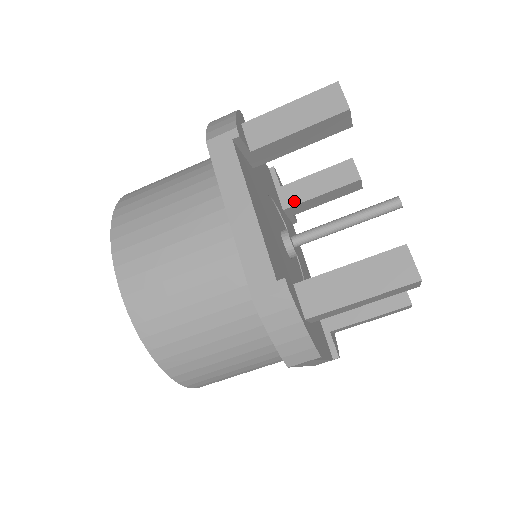
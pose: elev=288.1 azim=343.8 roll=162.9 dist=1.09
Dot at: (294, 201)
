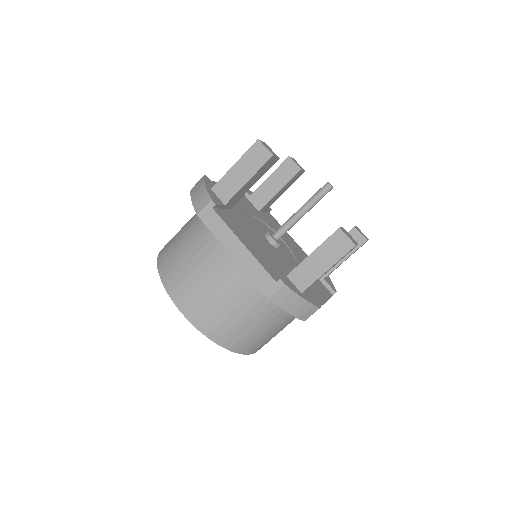
Dot at: (263, 202)
